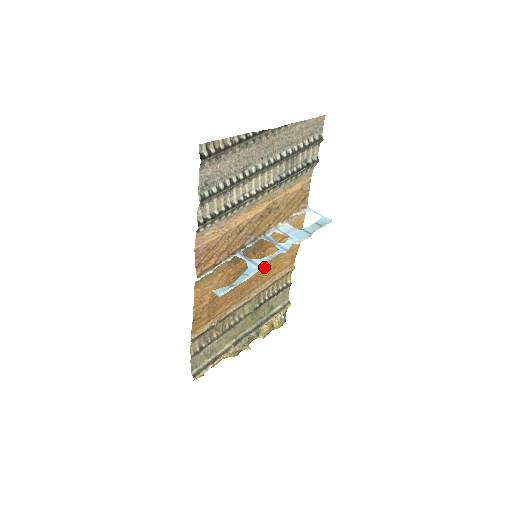
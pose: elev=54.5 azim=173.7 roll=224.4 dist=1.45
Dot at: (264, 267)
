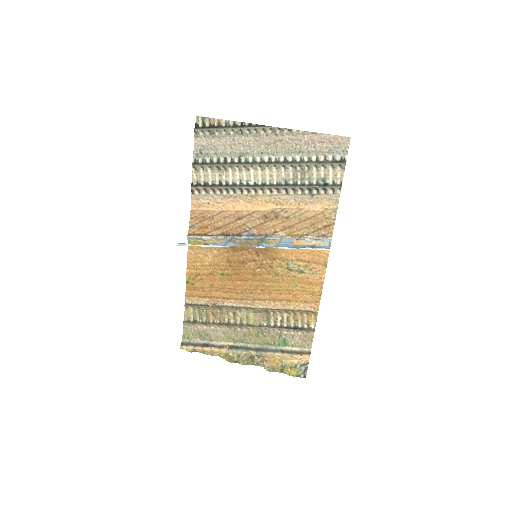
Dot at: (273, 281)
